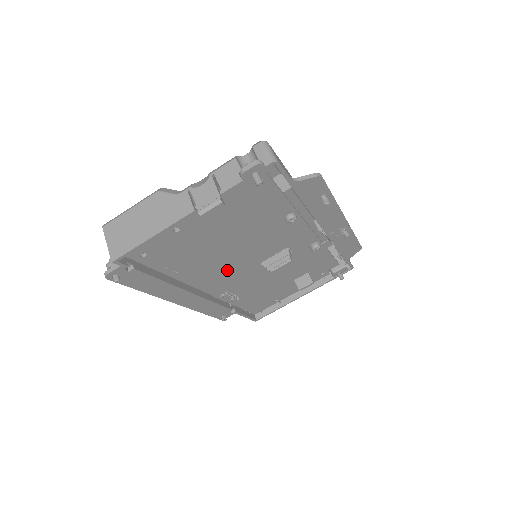
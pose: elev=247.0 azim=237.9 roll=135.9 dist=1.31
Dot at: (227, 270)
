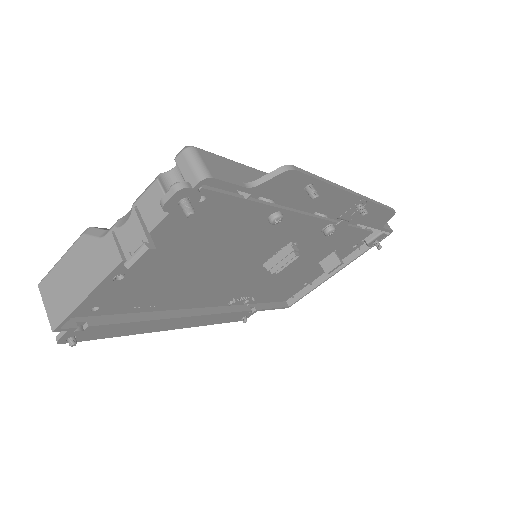
Dot at: (221, 284)
